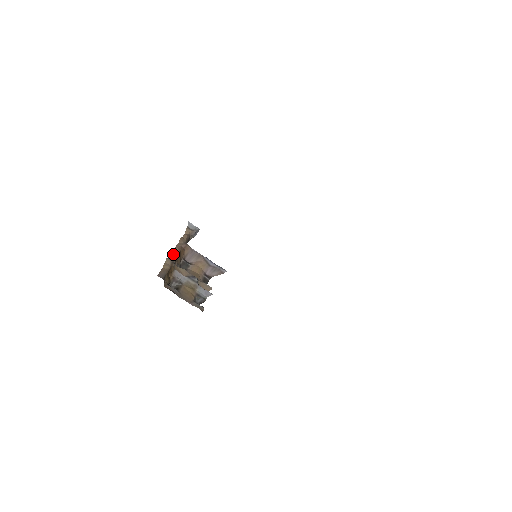
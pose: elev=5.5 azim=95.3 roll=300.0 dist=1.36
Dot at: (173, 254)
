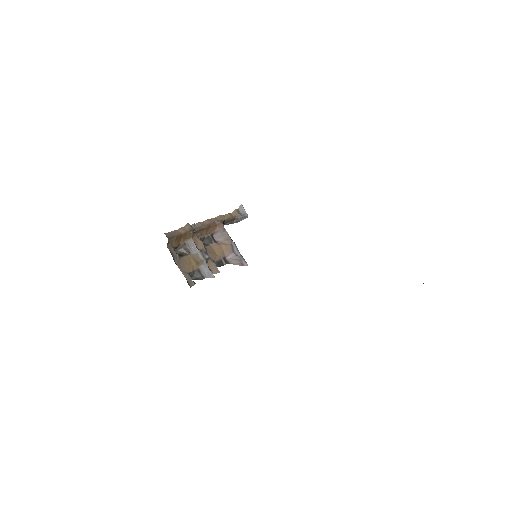
Dot at: (199, 224)
